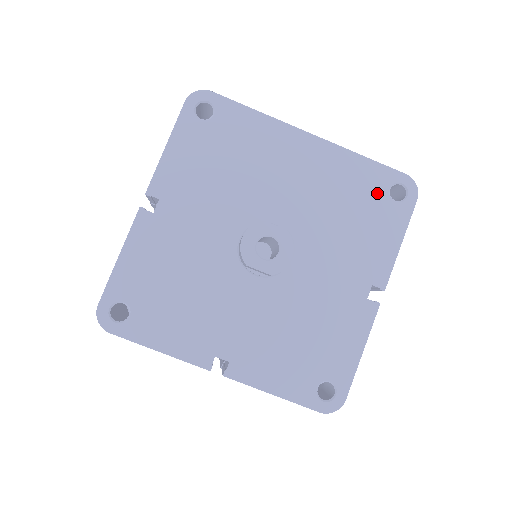
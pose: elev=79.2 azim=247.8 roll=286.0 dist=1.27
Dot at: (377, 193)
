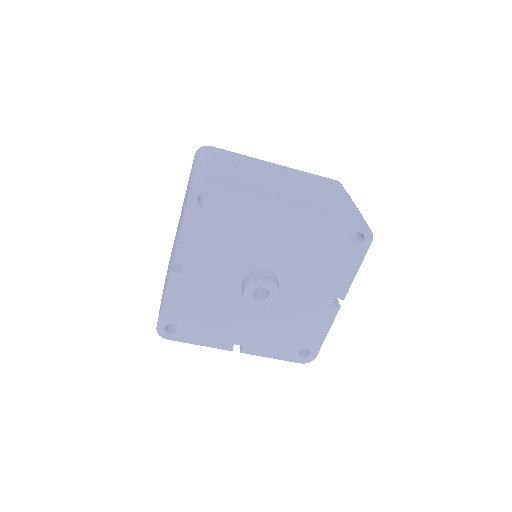
Dot at: (341, 241)
